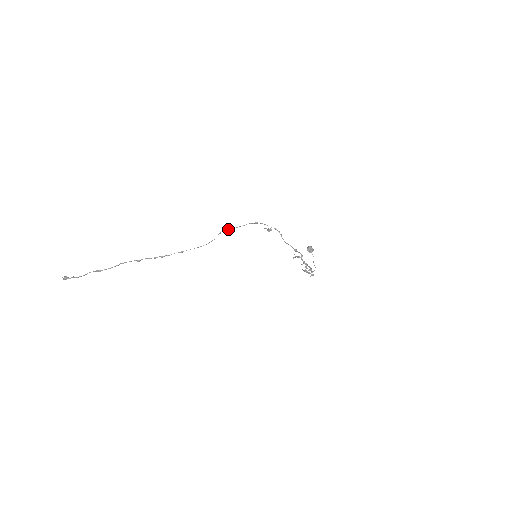
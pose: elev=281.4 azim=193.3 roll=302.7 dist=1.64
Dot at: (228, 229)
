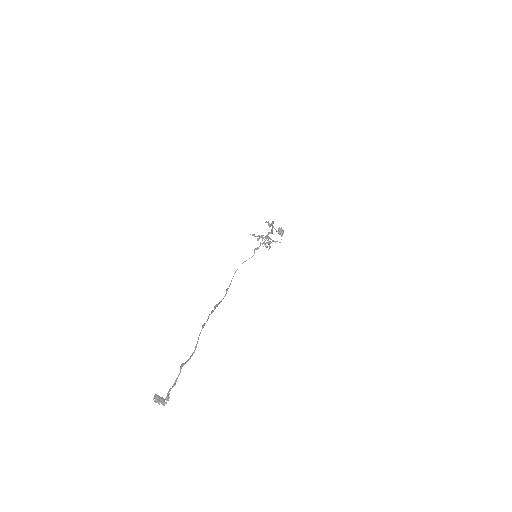
Dot at: (259, 246)
